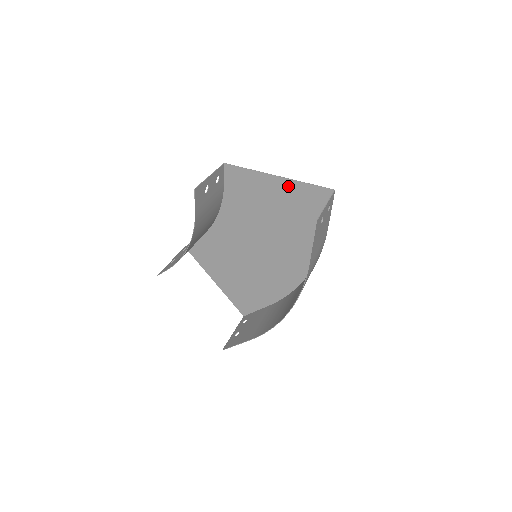
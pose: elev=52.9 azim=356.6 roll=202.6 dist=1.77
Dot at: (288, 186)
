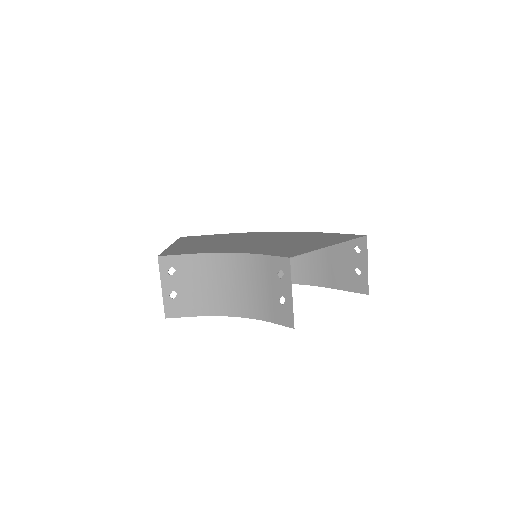
Dot at: (333, 243)
